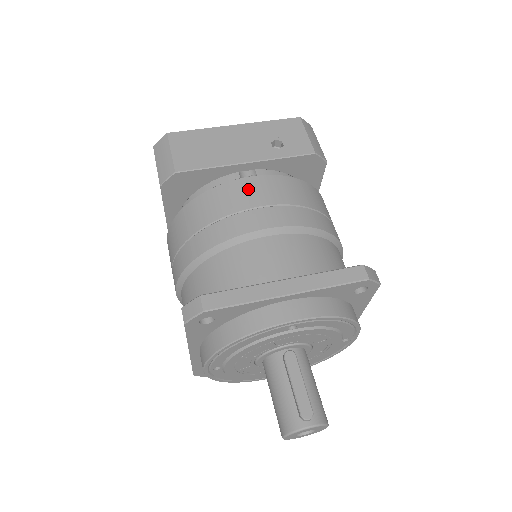
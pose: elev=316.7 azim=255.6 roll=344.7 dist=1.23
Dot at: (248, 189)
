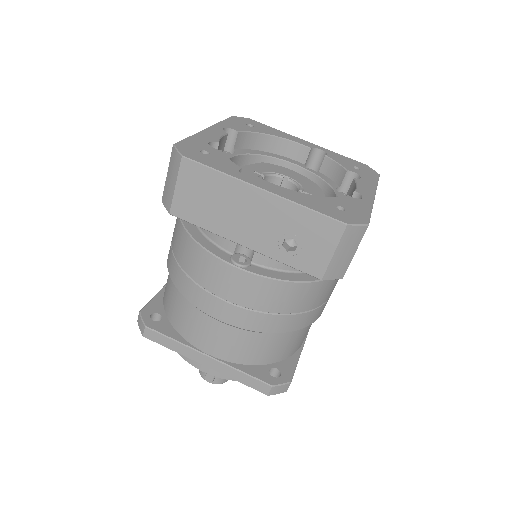
Dot at: (224, 277)
